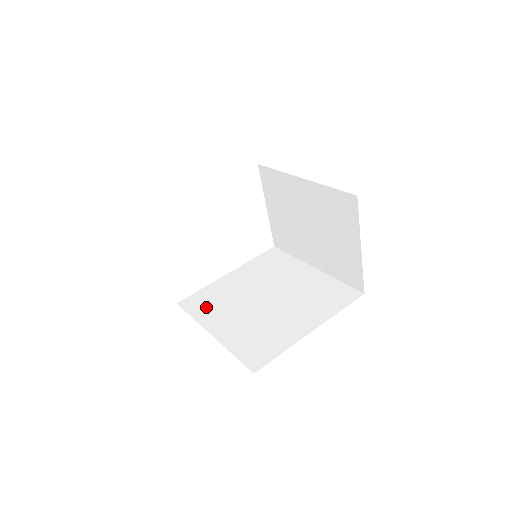
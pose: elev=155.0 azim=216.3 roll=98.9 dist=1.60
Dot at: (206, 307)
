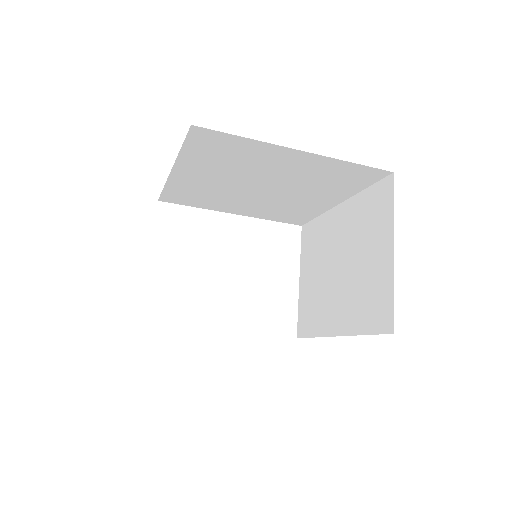
Dot at: occluded
